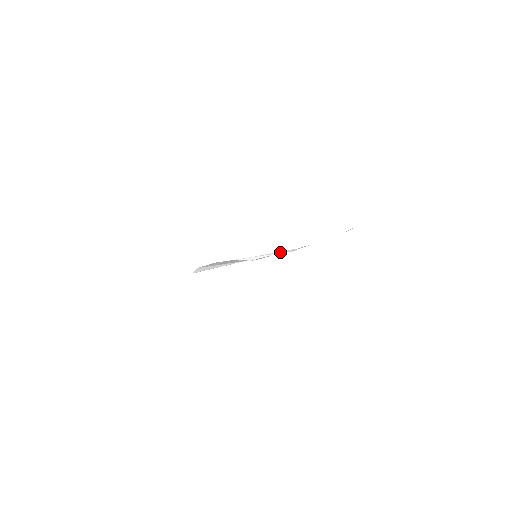
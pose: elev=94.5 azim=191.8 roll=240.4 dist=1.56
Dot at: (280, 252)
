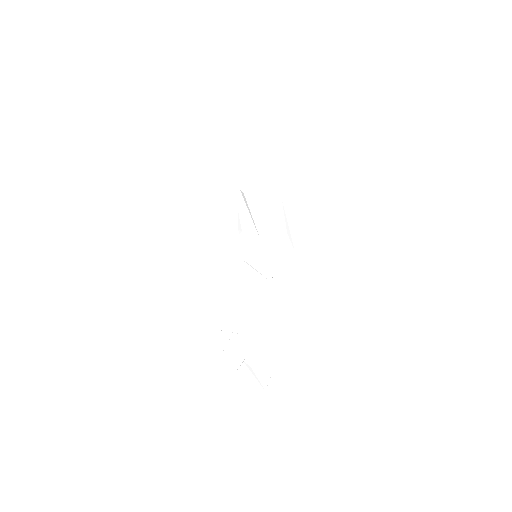
Dot at: (297, 247)
